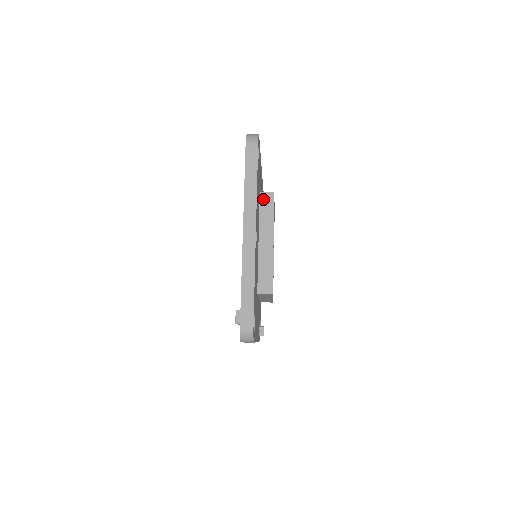
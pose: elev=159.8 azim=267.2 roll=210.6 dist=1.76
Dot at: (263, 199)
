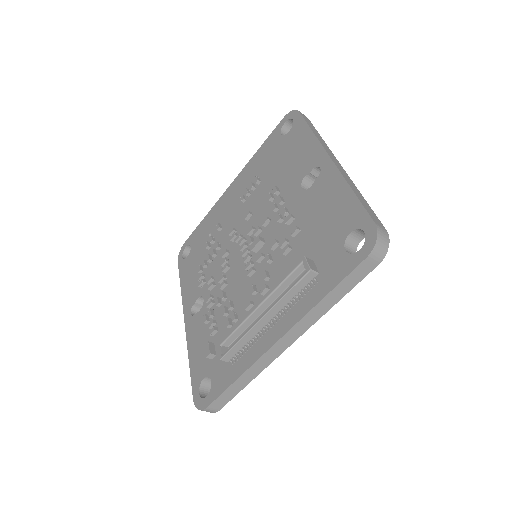
Dot at: occluded
